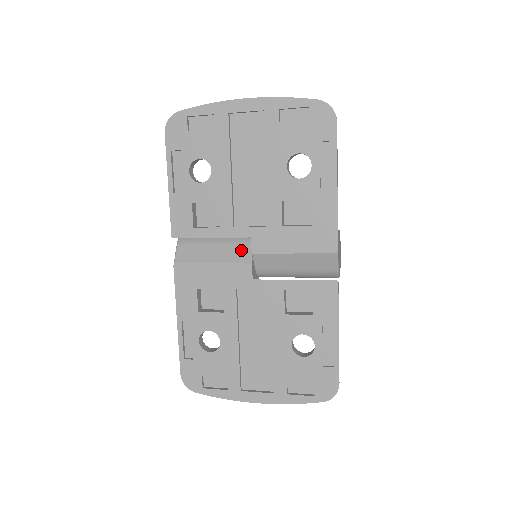
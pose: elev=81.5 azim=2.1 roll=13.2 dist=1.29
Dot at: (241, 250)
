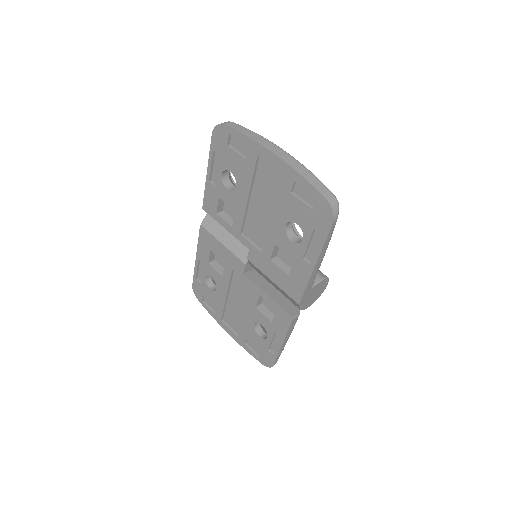
Dot at: (244, 249)
